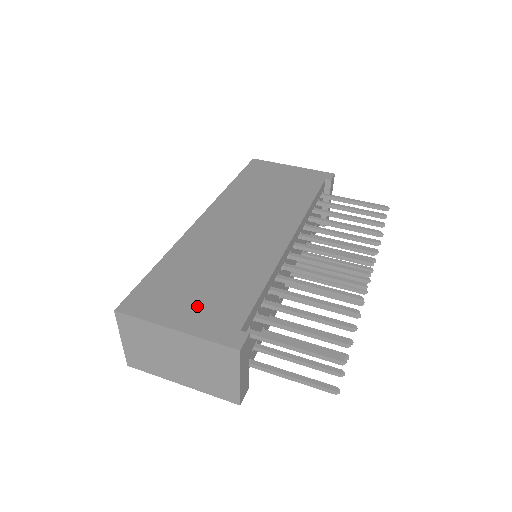
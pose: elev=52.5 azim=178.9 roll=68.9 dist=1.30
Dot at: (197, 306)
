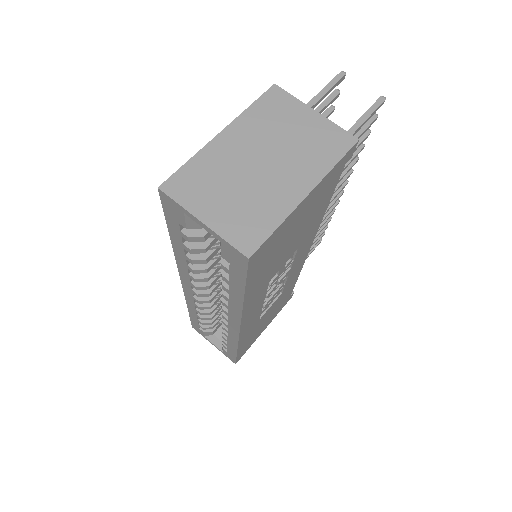
Dot at: occluded
